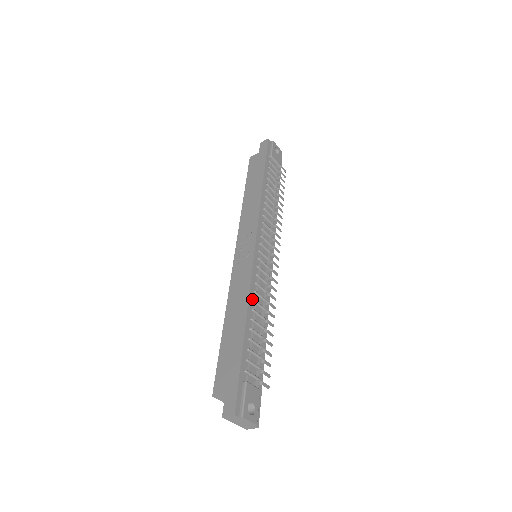
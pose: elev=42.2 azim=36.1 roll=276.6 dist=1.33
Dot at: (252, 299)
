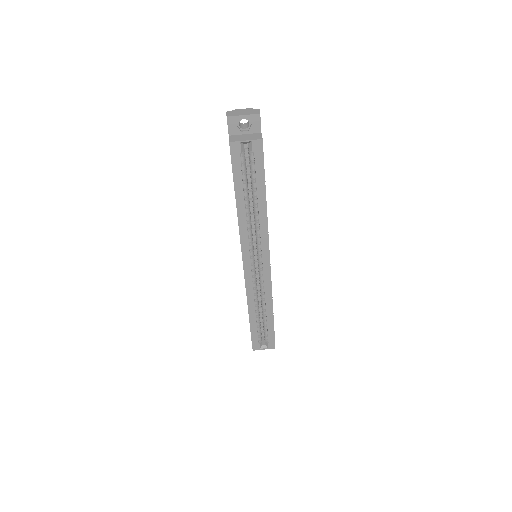
Dot at: occluded
